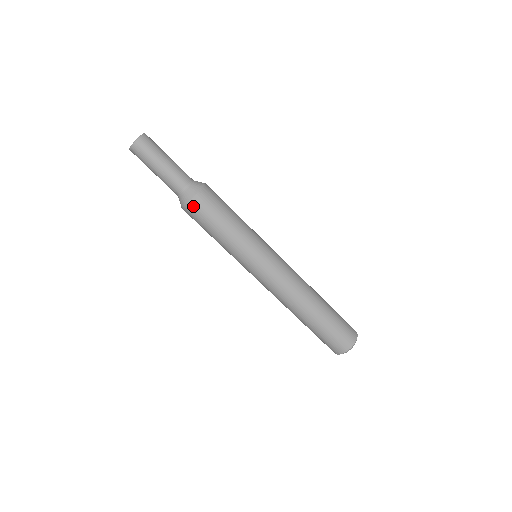
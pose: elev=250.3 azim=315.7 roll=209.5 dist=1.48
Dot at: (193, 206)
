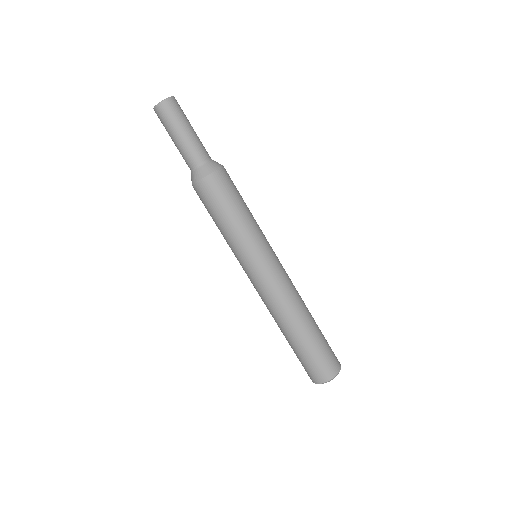
Dot at: (200, 187)
